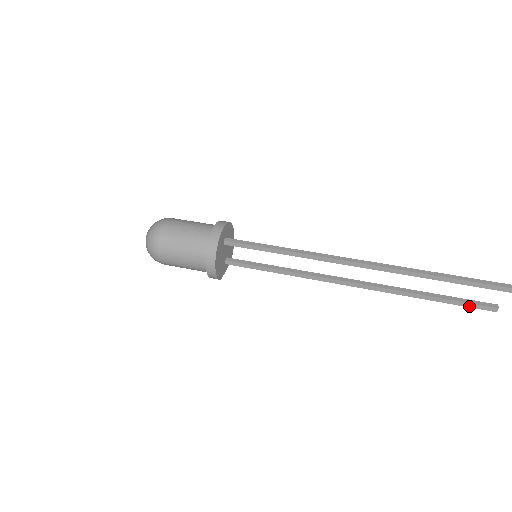
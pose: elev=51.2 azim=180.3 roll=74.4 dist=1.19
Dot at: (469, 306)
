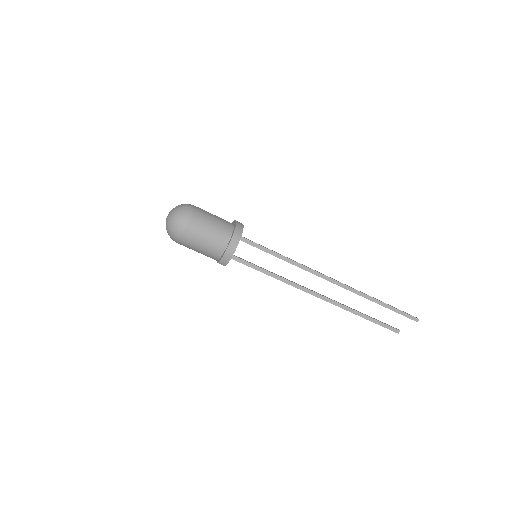
Dot at: (385, 326)
